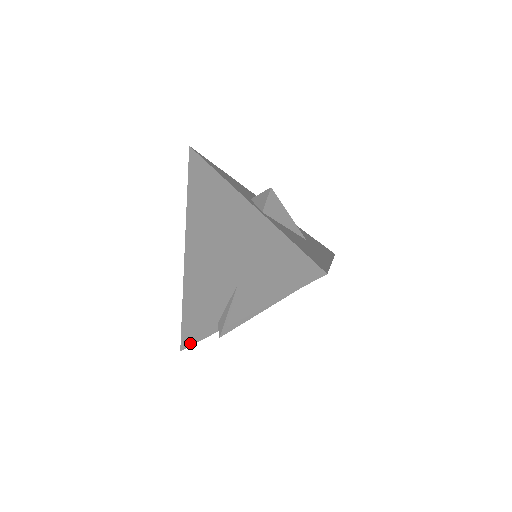
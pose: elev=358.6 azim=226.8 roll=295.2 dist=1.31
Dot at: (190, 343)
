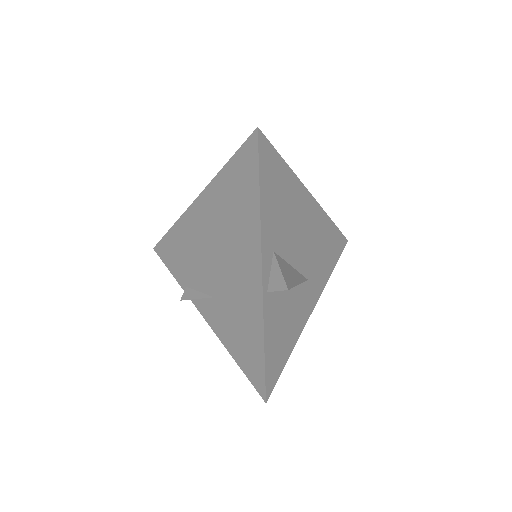
Dot at: (162, 258)
